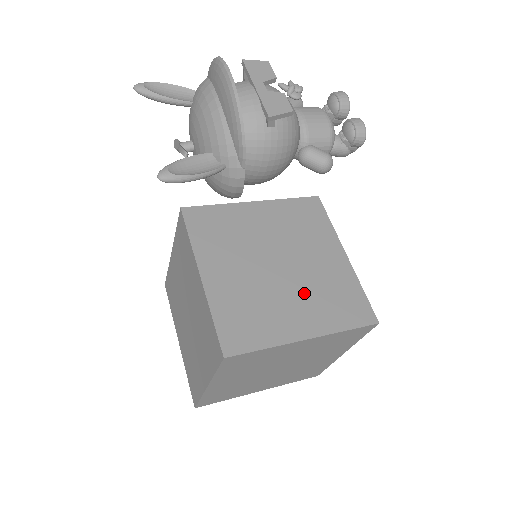
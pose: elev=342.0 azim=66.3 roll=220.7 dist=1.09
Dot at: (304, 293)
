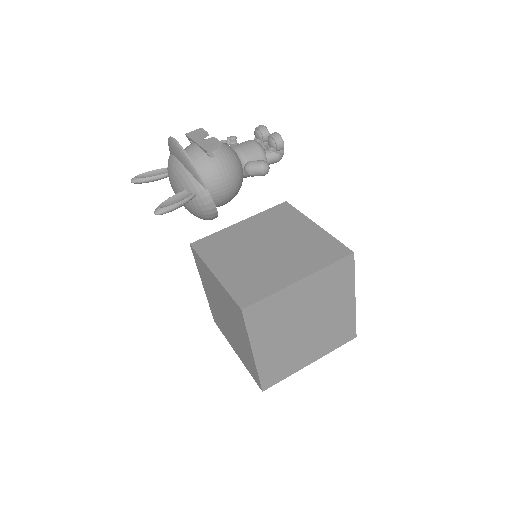
Dot at: (290, 256)
